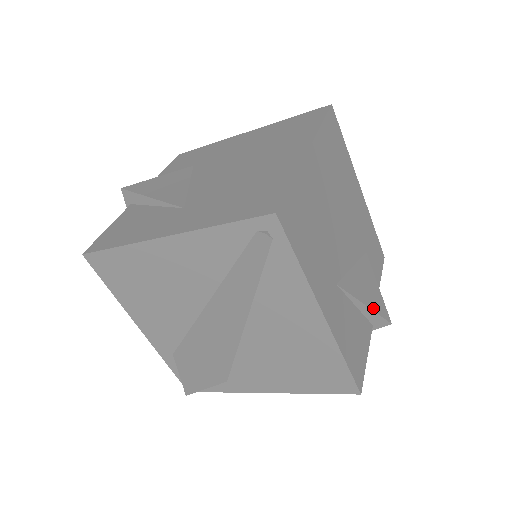
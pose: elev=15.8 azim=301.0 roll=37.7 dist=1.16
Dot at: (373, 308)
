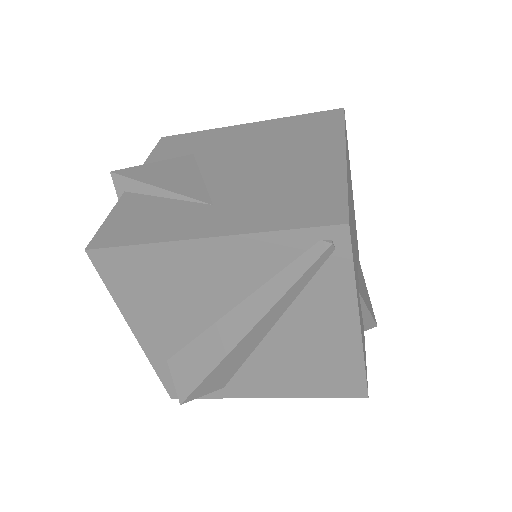
Dot at: (371, 312)
